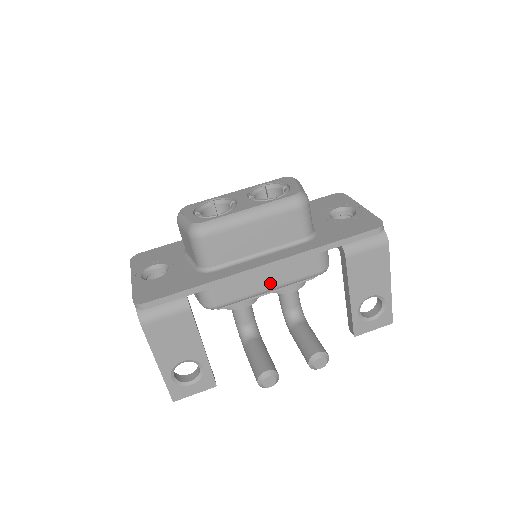
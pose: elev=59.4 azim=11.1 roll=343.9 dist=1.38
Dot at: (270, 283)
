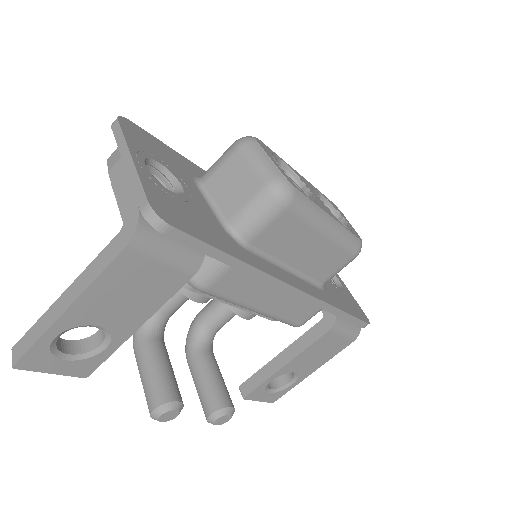
Dot at: (266, 305)
